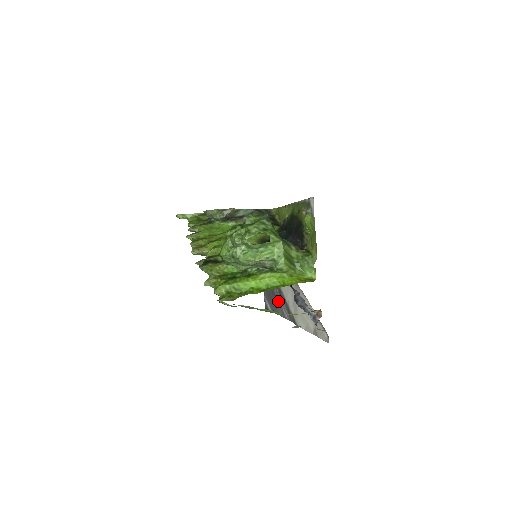
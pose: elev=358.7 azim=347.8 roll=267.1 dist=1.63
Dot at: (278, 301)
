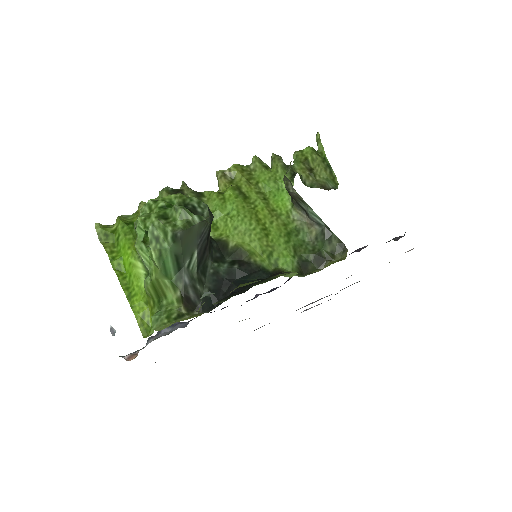
Dot at: occluded
